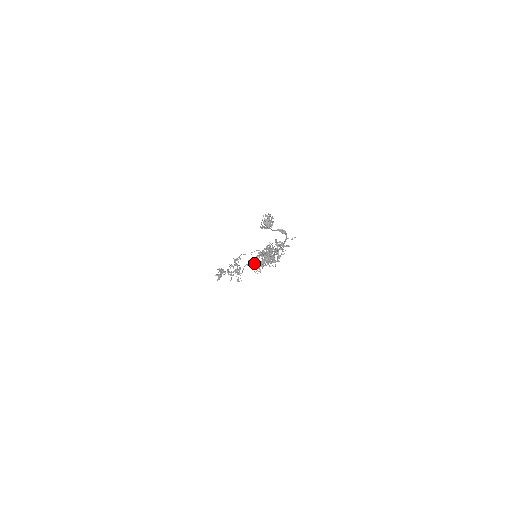
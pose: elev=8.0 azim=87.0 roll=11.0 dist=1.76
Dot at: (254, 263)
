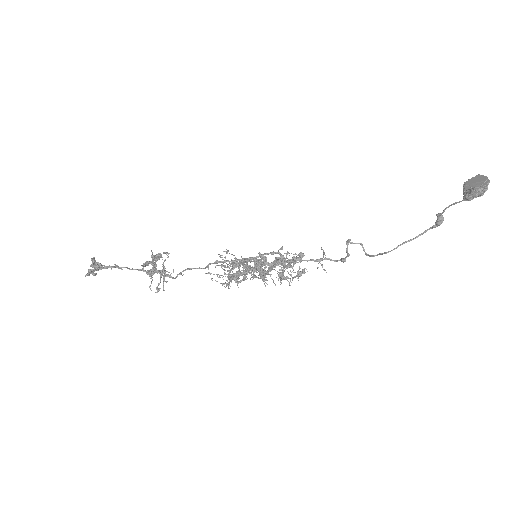
Dot at: (232, 268)
